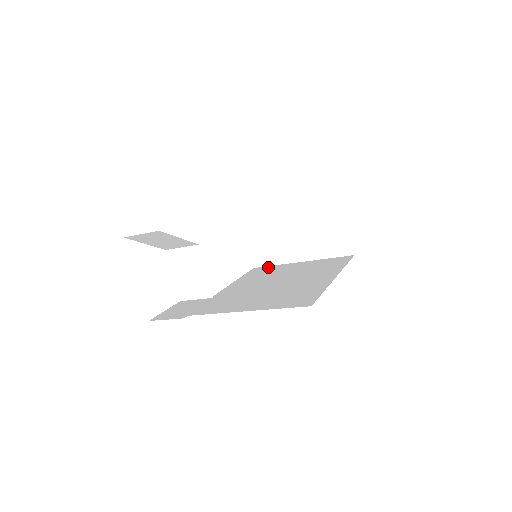
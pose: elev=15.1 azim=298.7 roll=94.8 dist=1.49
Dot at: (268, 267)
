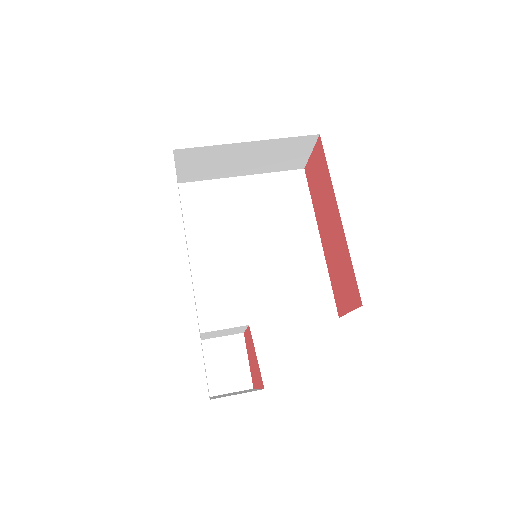
Dot at: (202, 187)
